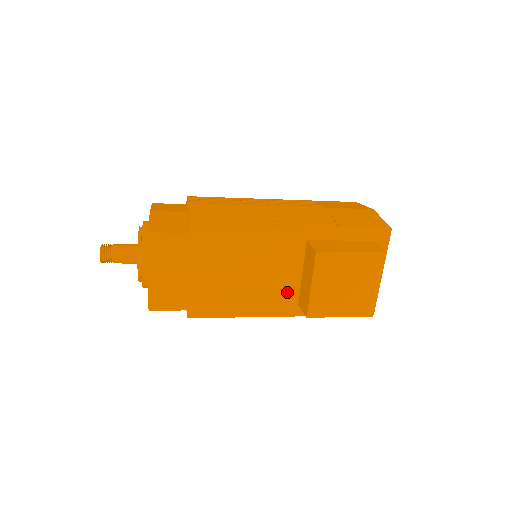
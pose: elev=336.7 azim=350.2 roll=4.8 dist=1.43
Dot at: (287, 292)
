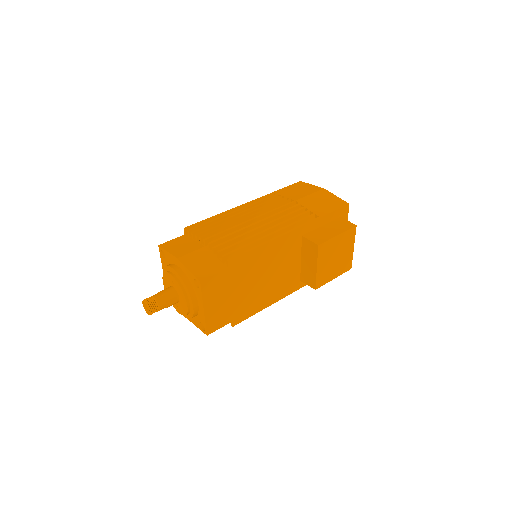
Dot at: (293, 276)
